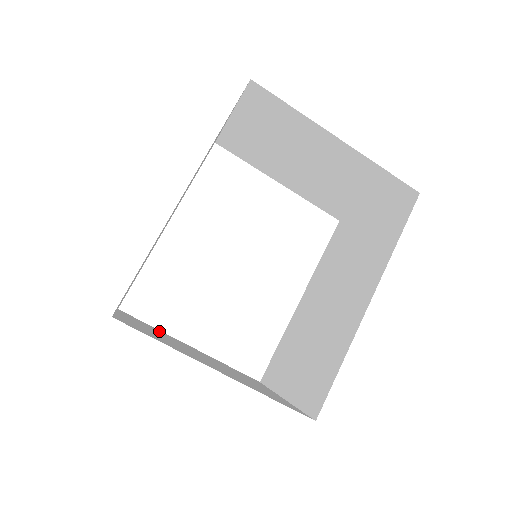
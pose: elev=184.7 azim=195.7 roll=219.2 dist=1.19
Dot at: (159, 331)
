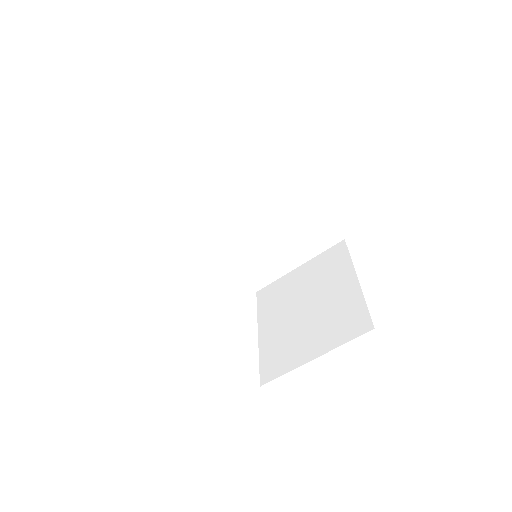
Dot at: occluded
